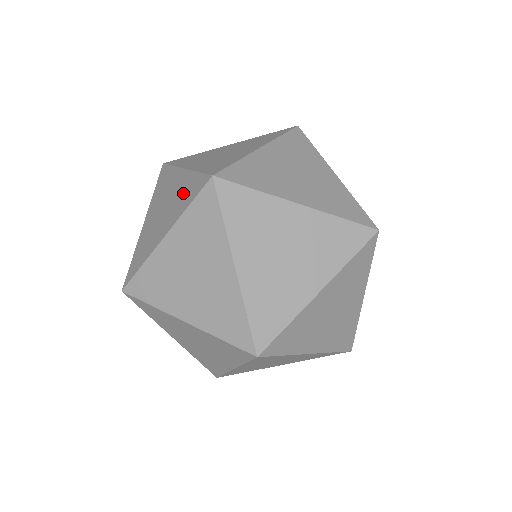
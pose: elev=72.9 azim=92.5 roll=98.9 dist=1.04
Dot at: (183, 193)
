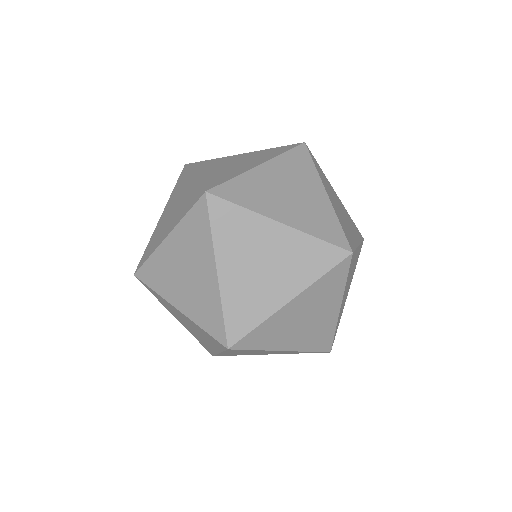
Dot at: (205, 304)
